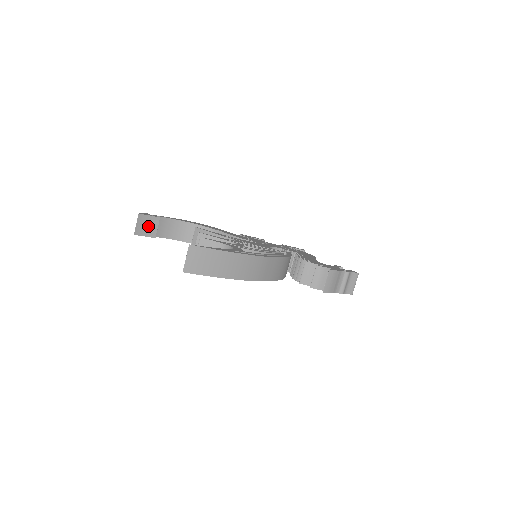
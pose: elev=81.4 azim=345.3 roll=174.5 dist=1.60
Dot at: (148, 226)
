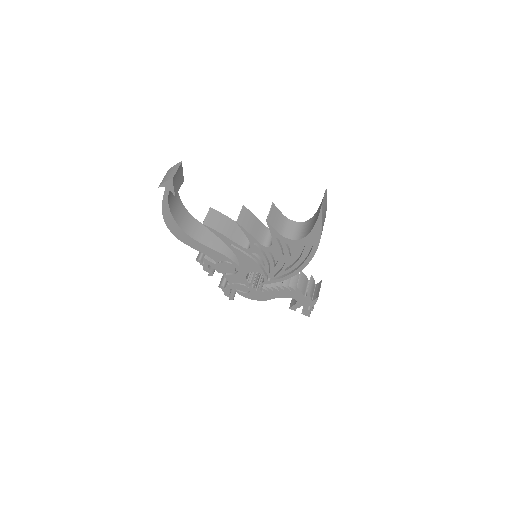
Dot at: (178, 180)
